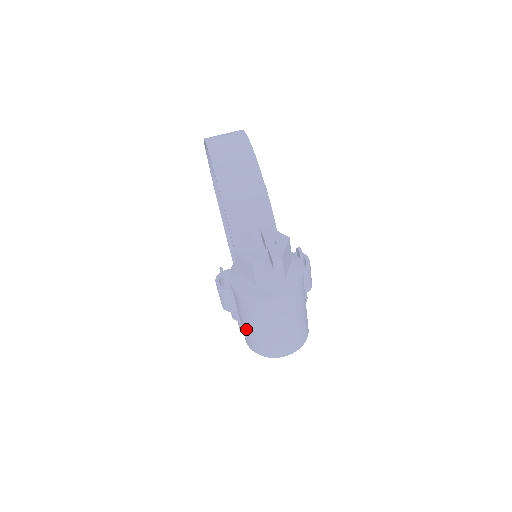
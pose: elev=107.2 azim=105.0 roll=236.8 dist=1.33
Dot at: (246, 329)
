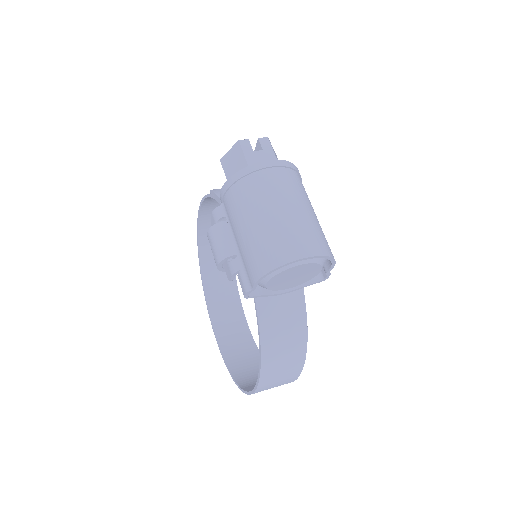
Dot at: (248, 239)
